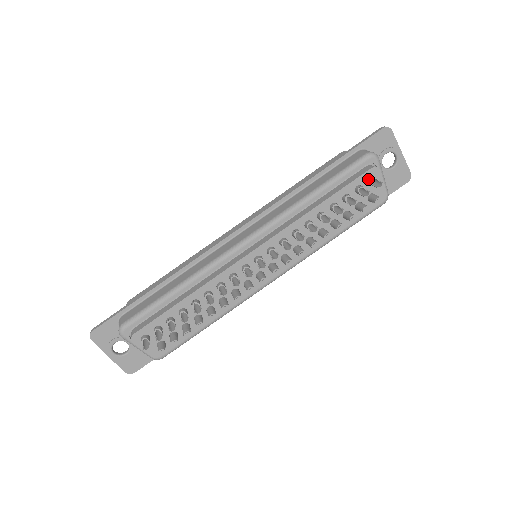
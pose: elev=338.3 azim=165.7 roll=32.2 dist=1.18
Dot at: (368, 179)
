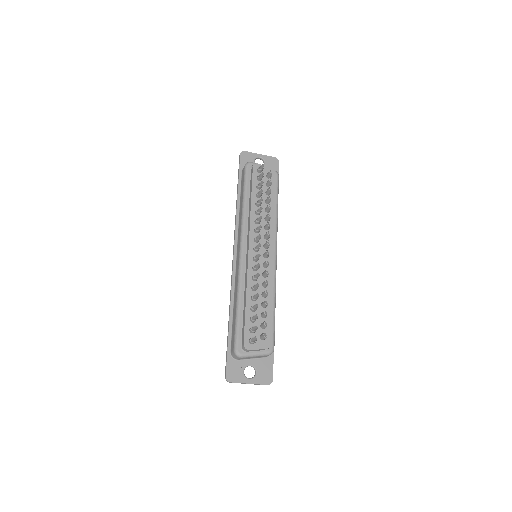
Dot at: (257, 171)
